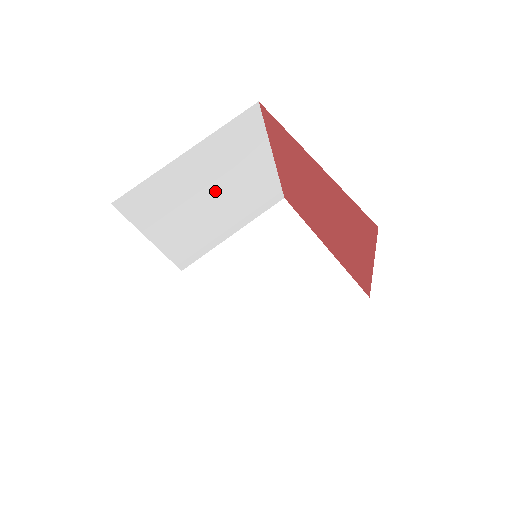
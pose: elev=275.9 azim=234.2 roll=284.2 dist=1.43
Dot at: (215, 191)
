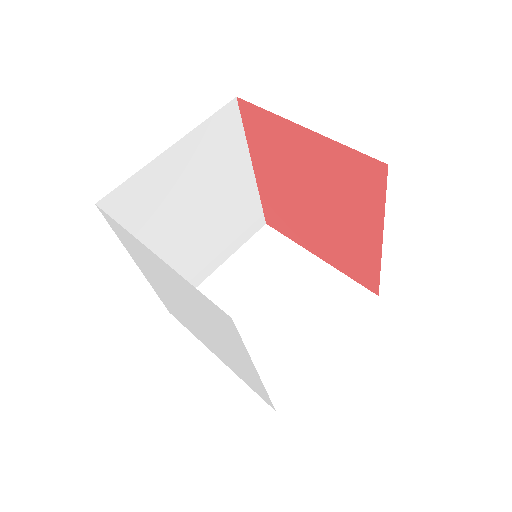
Dot at: (200, 204)
